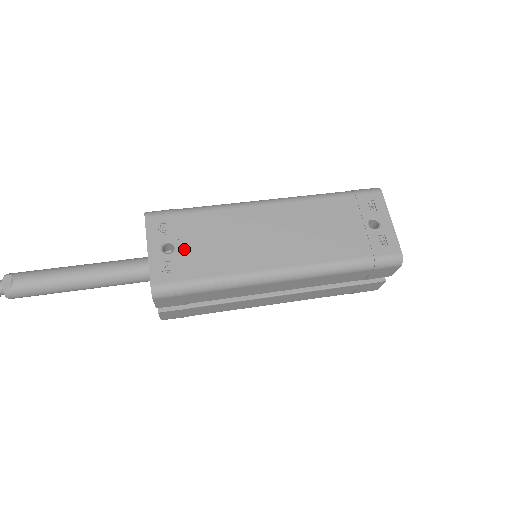
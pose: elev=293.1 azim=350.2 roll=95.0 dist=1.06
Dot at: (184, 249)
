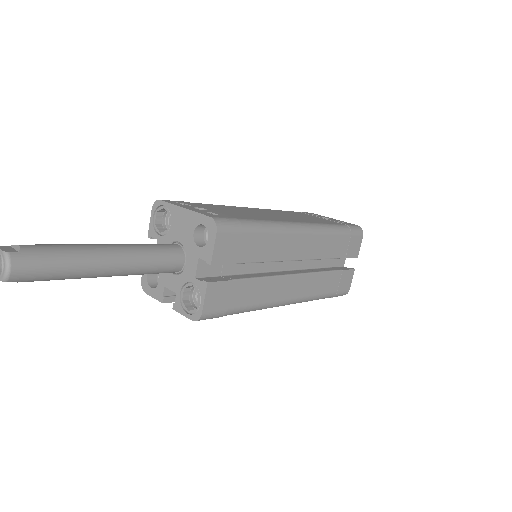
Dot at: (215, 211)
